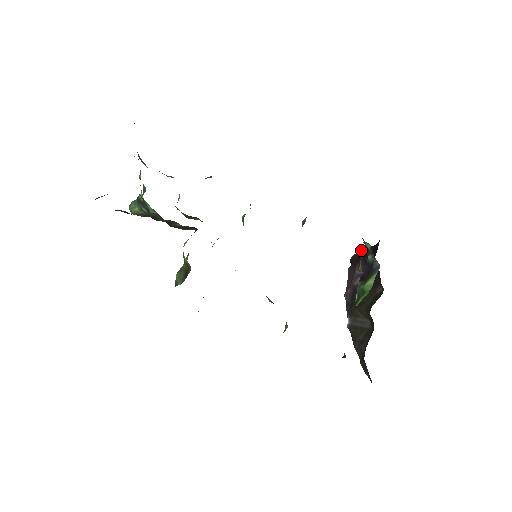
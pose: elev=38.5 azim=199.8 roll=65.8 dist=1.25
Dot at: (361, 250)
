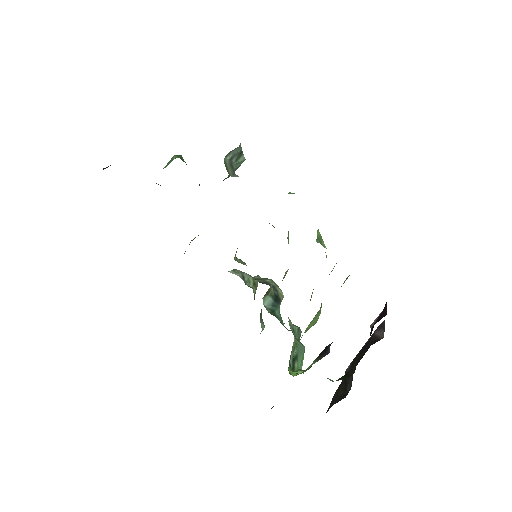
Dot at: (386, 304)
